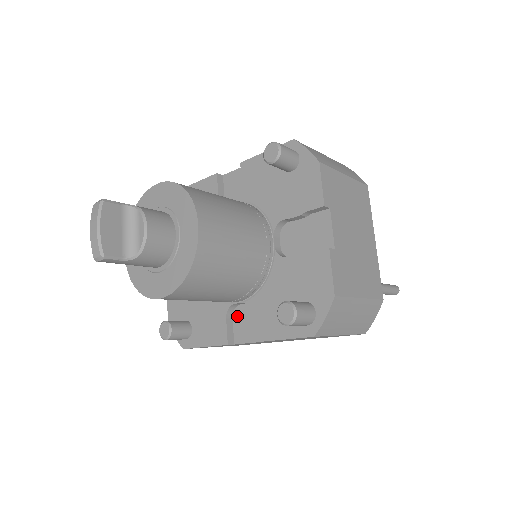
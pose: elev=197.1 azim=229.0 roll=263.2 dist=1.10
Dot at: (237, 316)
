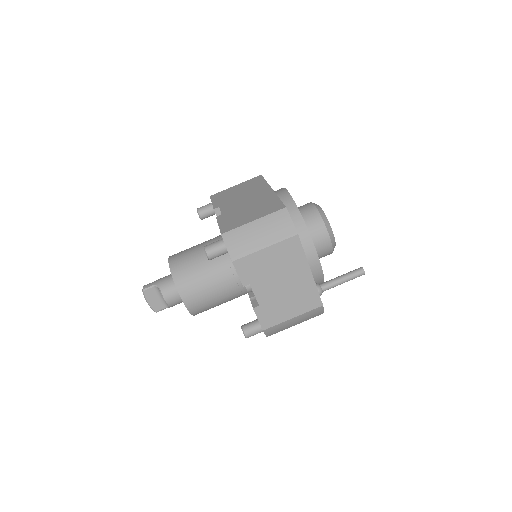
Dot at: occluded
